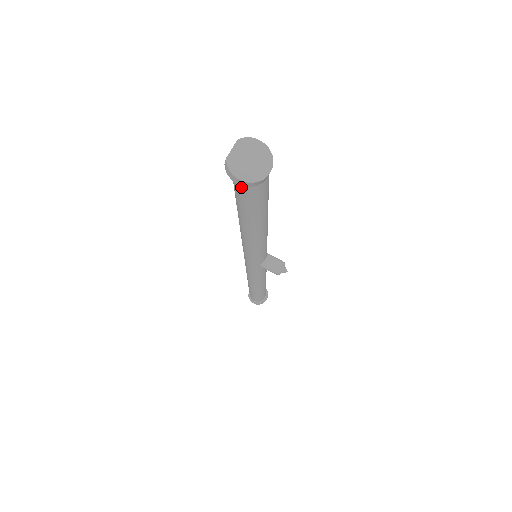
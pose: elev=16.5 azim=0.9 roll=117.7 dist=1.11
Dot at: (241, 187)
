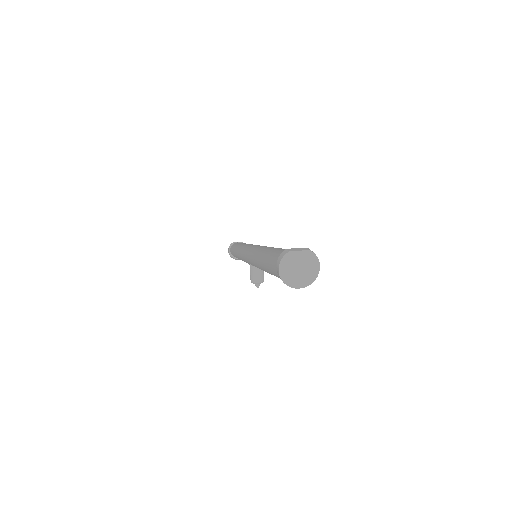
Dot at: occluded
